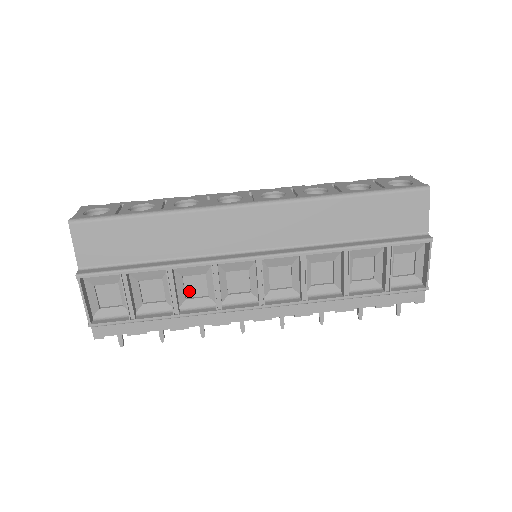
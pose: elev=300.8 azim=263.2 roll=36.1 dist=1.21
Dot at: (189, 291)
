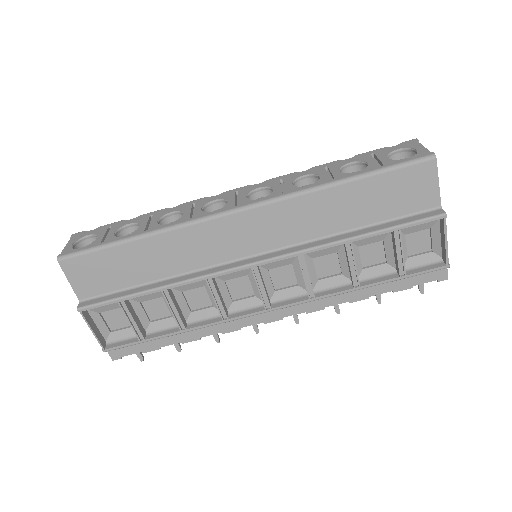
Dot at: (193, 304)
